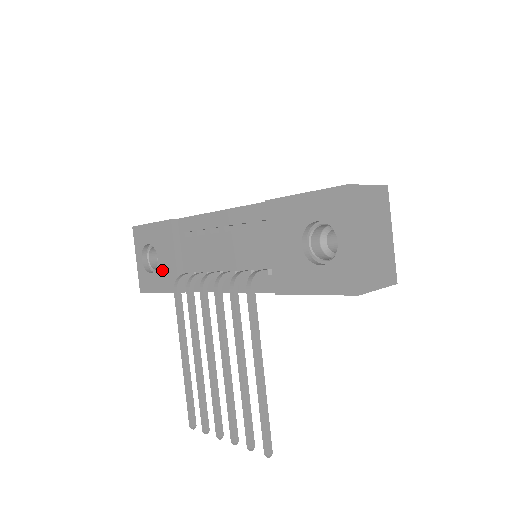
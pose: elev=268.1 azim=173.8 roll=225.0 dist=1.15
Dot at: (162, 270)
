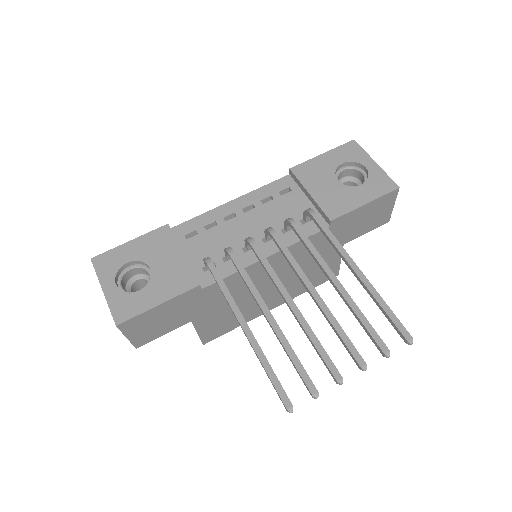
Dot at: (161, 276)
